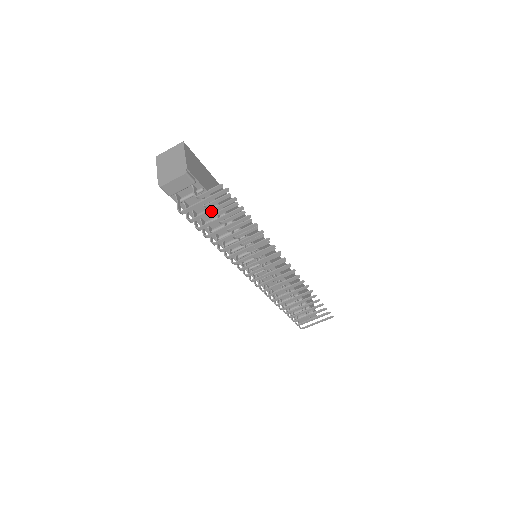
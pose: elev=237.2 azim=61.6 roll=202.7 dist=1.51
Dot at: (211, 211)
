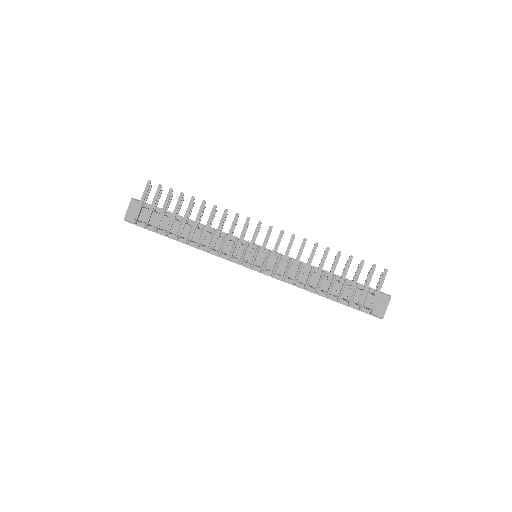
Dot at: (153, 205)
